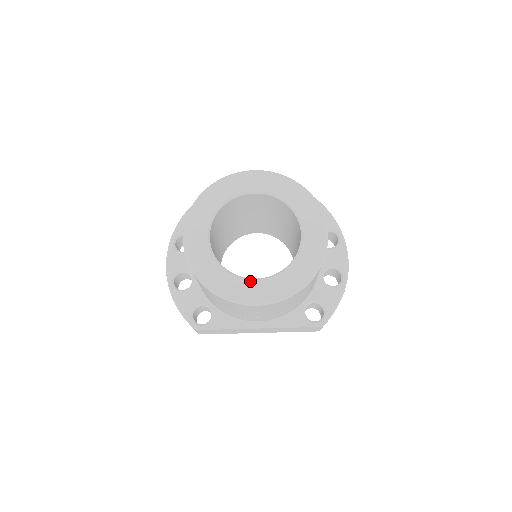
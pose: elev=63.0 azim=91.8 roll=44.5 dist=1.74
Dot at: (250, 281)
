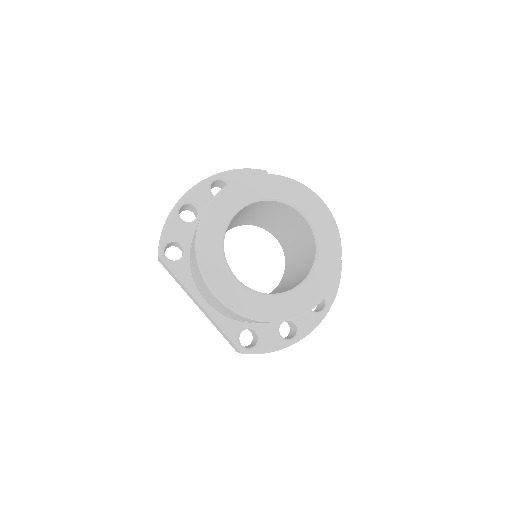
Dot at: (230, 274)
